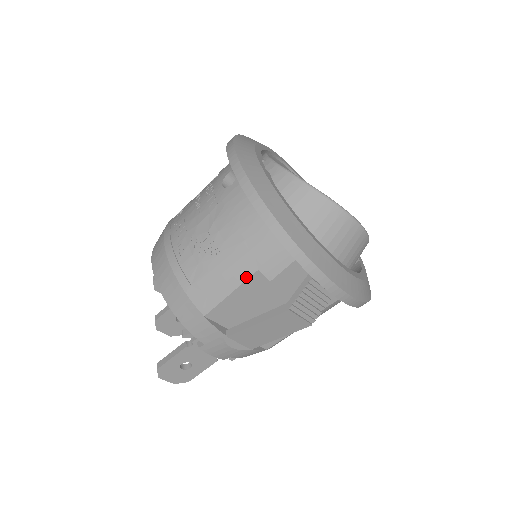
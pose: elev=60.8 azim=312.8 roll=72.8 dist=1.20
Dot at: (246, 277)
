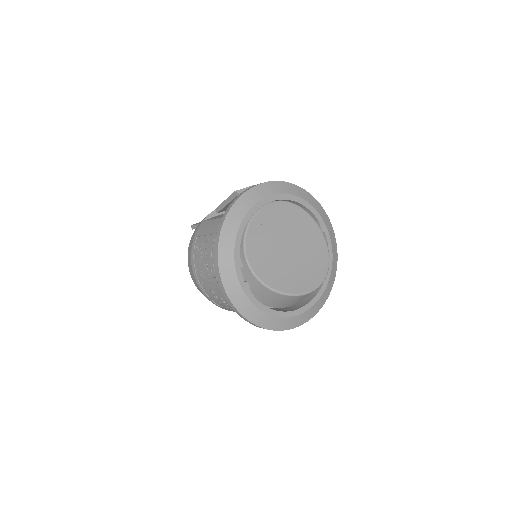
Dot at: occluded
